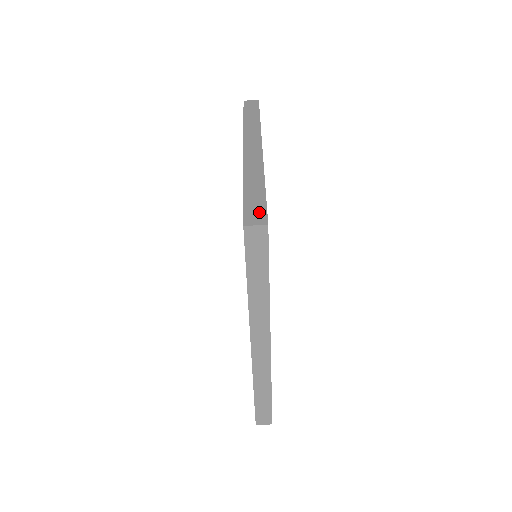
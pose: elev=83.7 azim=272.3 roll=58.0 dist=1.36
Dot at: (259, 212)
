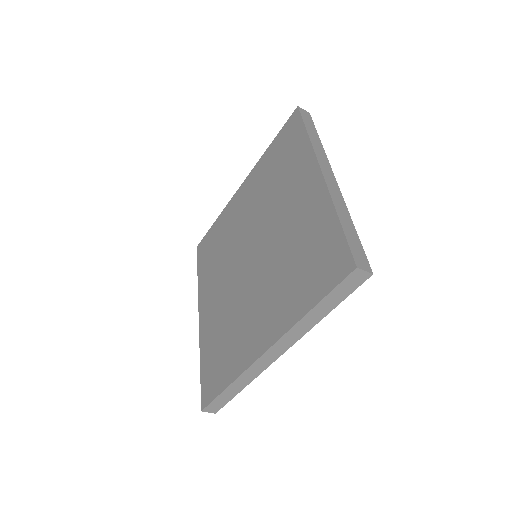
Dot at: (362, 256)
